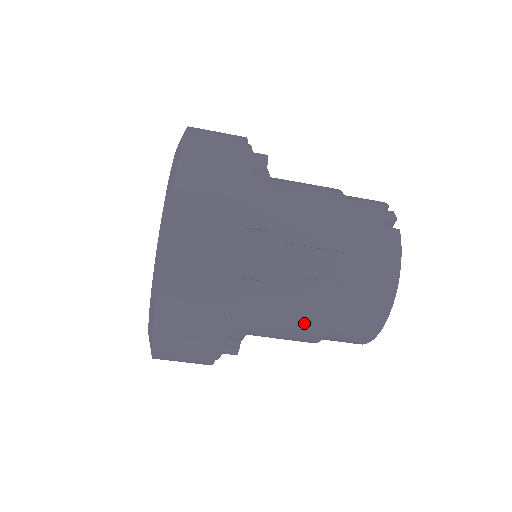
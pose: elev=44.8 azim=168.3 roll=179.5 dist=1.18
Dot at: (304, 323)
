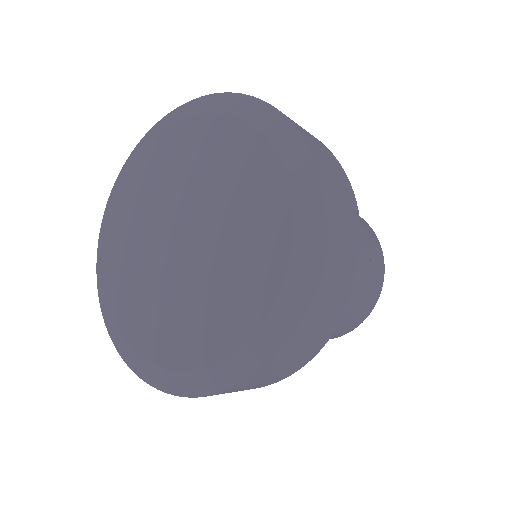
Dot at: occluded
